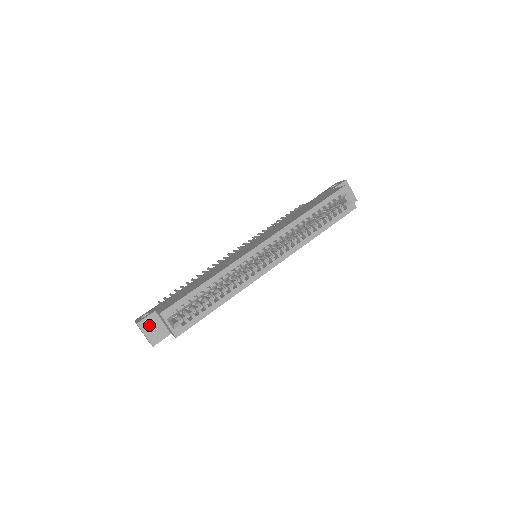
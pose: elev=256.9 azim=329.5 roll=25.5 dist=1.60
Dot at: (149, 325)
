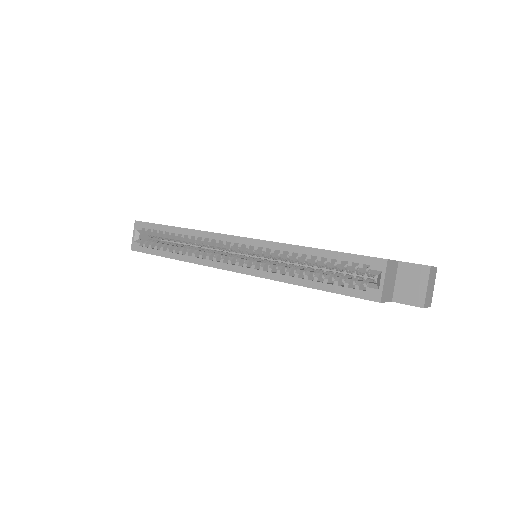
Dot at: occluded
